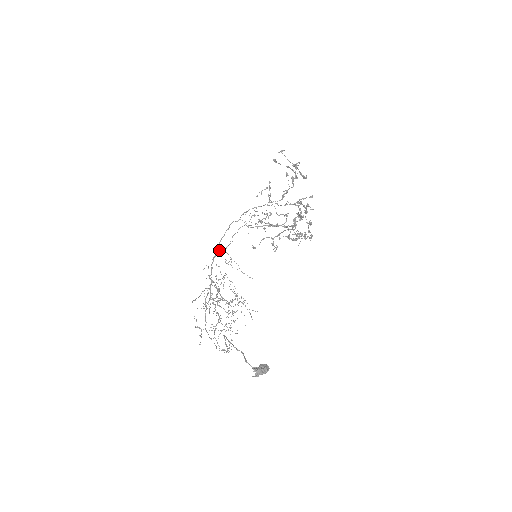
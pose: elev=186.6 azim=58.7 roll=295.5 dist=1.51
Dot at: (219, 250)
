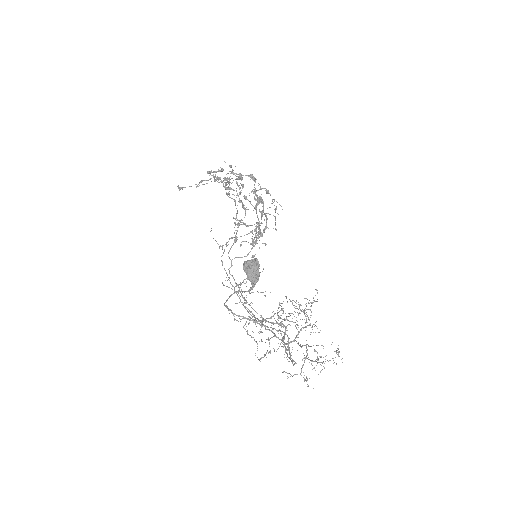
Dot at: (245, 300)
